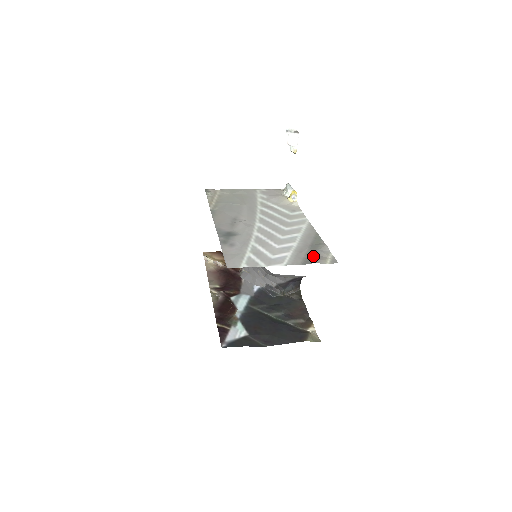
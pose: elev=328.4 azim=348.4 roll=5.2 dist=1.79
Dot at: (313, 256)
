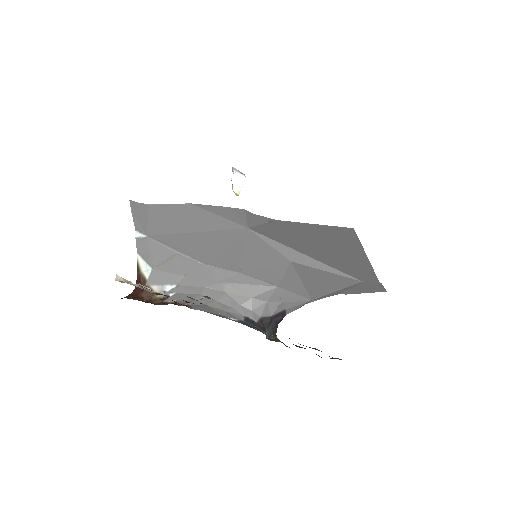
Dot at: occluded
